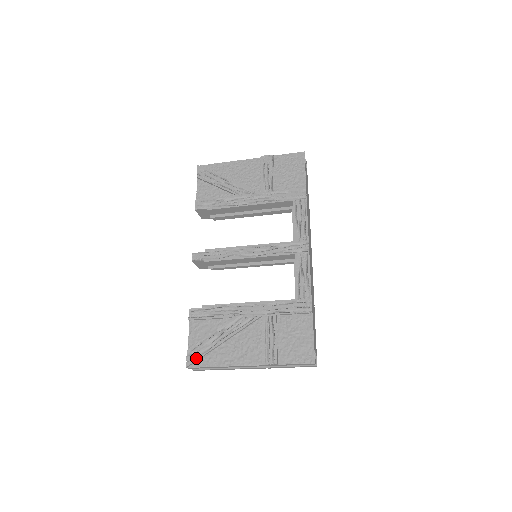
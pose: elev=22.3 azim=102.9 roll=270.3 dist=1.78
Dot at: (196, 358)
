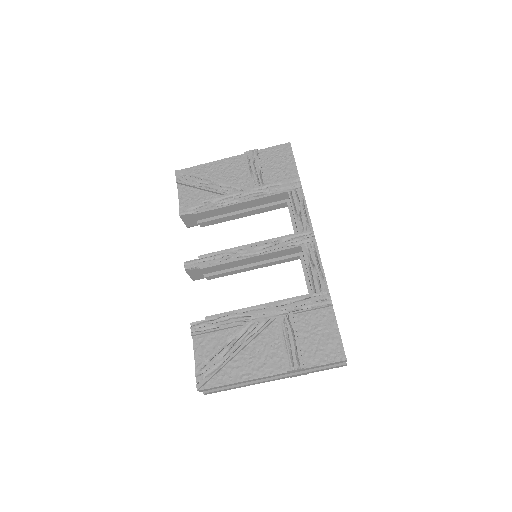
Dot at: (207, 377)
